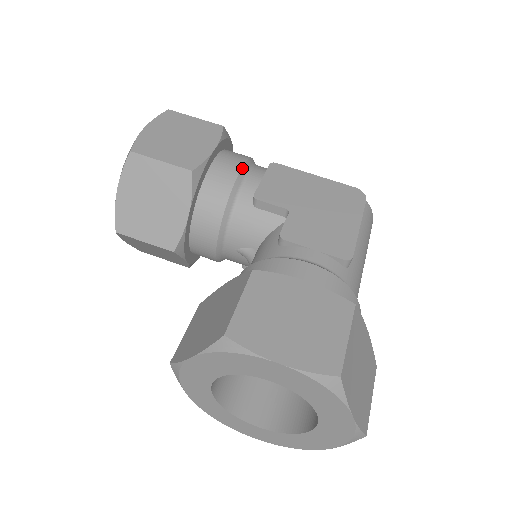
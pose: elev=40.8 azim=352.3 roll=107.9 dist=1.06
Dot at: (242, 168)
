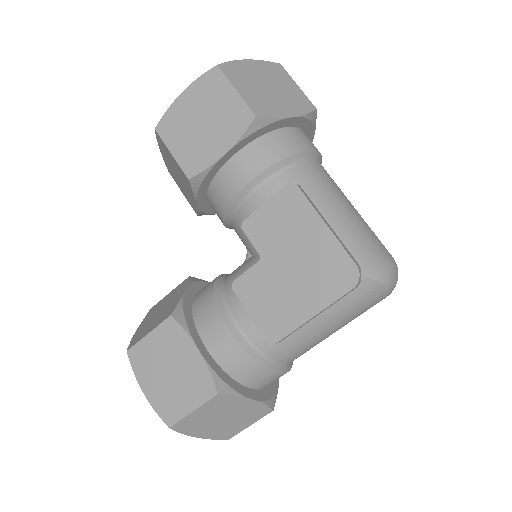
Dot at: (249, 183)
